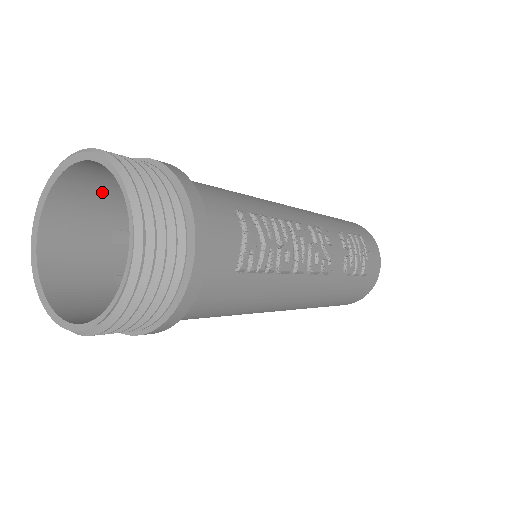
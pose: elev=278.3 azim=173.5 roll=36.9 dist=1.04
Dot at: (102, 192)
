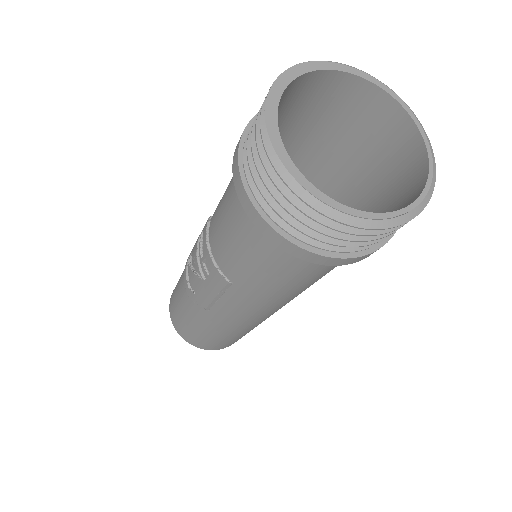
Dot at: (294, 109)
